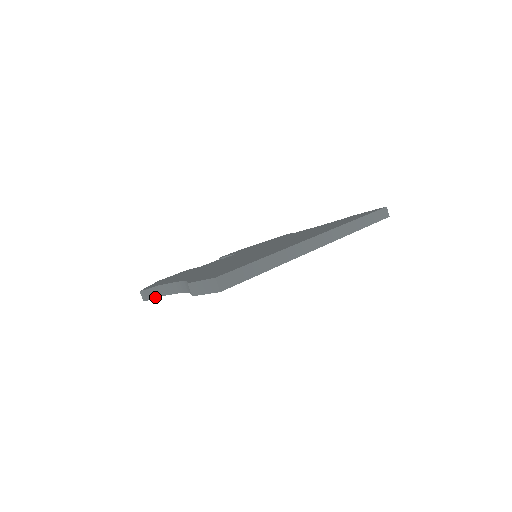
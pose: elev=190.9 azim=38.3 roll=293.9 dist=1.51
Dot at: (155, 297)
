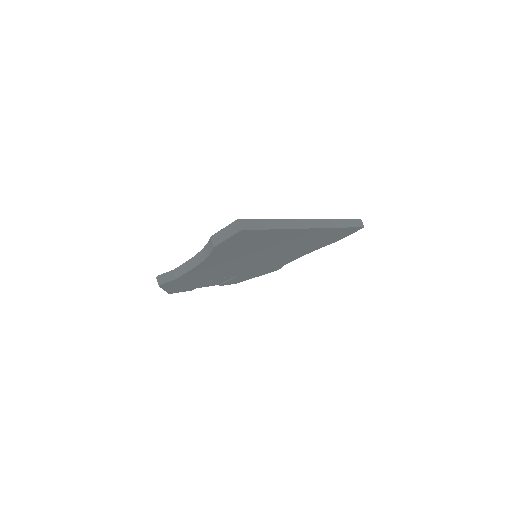
Dot at: (170, 280)
